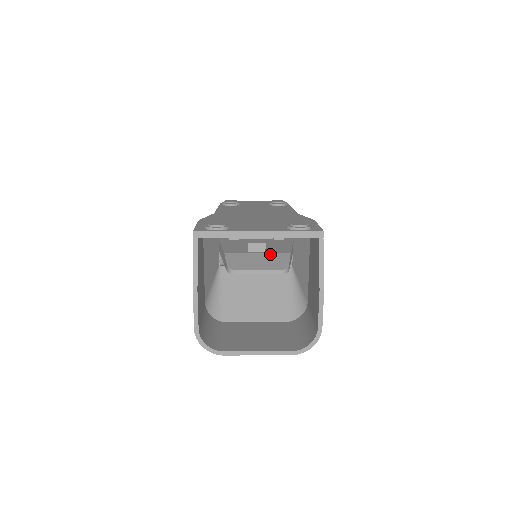
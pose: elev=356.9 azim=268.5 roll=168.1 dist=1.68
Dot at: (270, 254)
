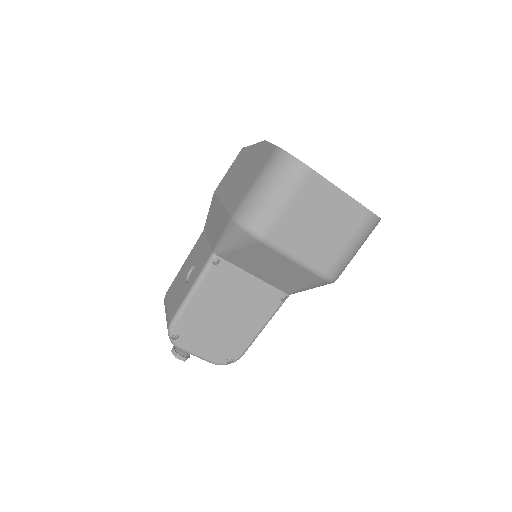
Dot at: occluded
